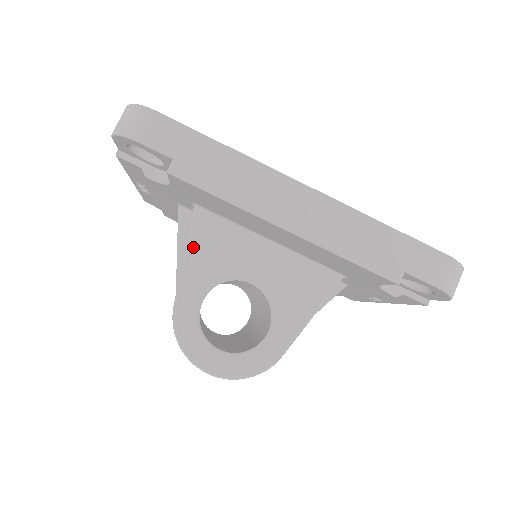
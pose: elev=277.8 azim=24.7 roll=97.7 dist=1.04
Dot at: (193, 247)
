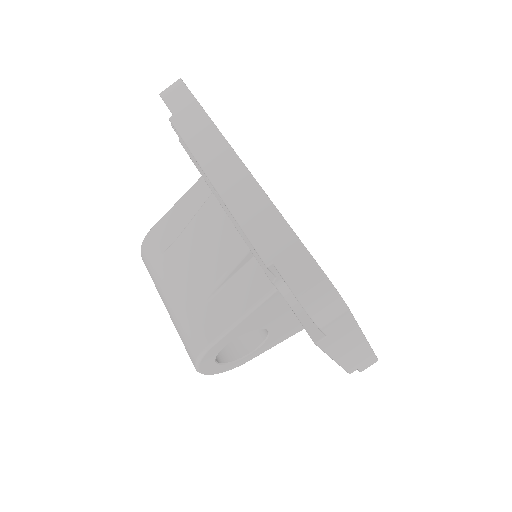
Dot at: (254, 313)
